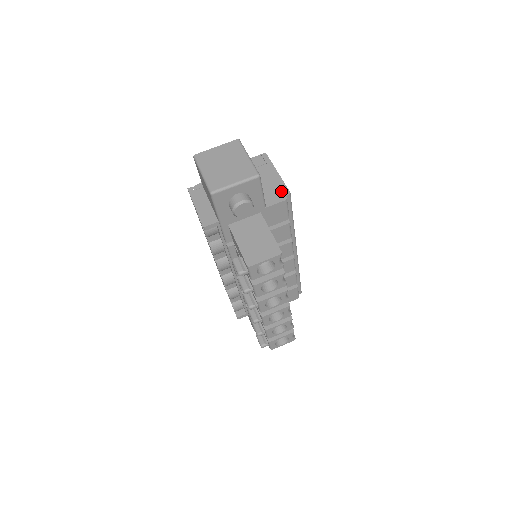
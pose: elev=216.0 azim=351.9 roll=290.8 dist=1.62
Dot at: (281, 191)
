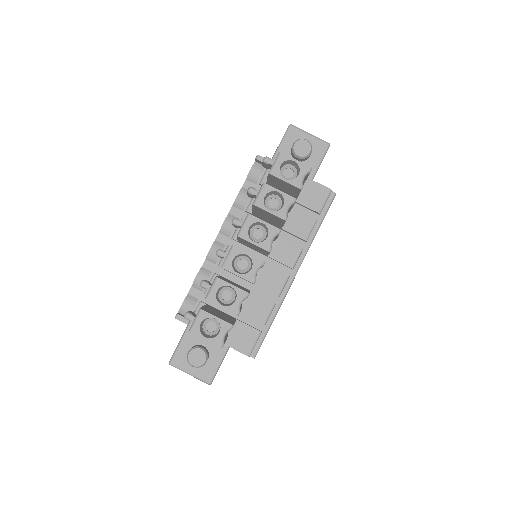
Dot at: occluded
